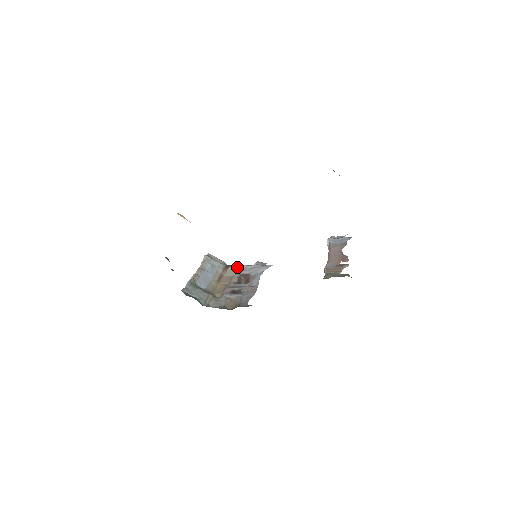
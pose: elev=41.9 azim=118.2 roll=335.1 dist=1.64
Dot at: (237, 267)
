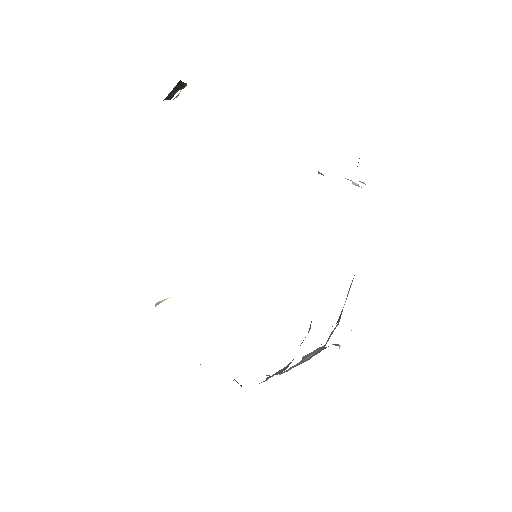
Dot at: (335, 327)
